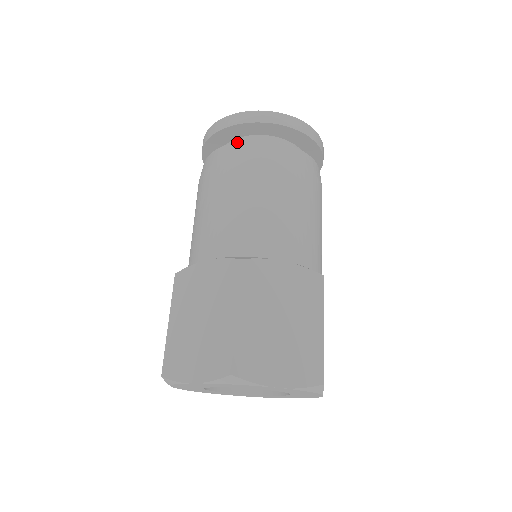
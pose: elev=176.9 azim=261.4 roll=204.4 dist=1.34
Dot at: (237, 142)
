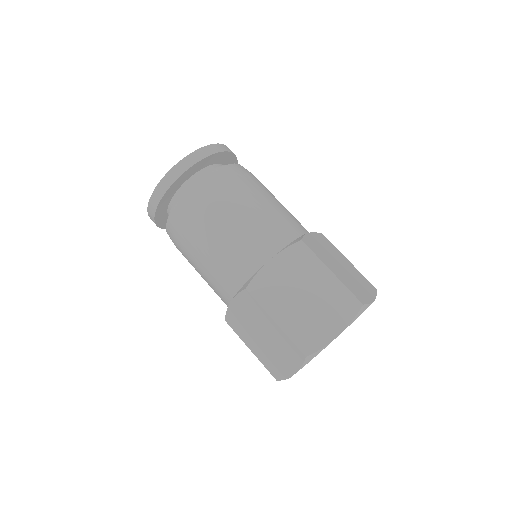
Dot at: (210, 174)
